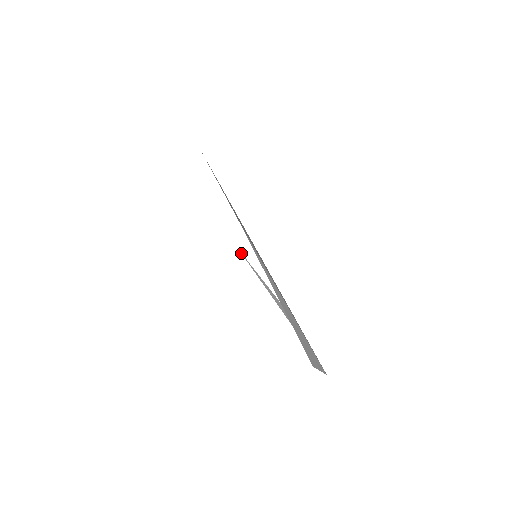
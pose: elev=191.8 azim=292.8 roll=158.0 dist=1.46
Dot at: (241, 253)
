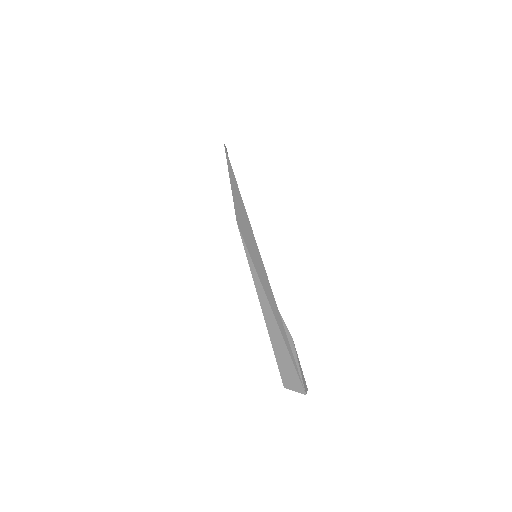
Dot at: occluded
